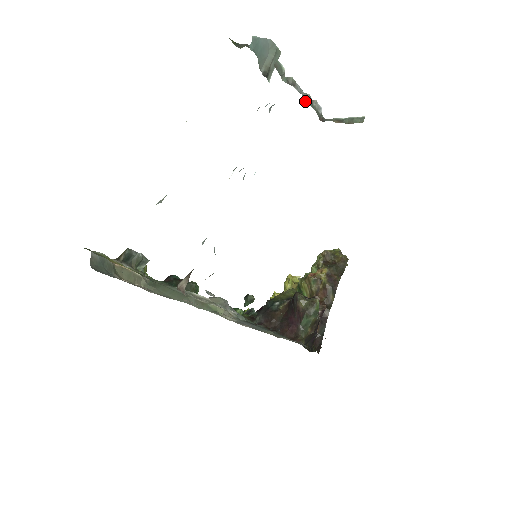
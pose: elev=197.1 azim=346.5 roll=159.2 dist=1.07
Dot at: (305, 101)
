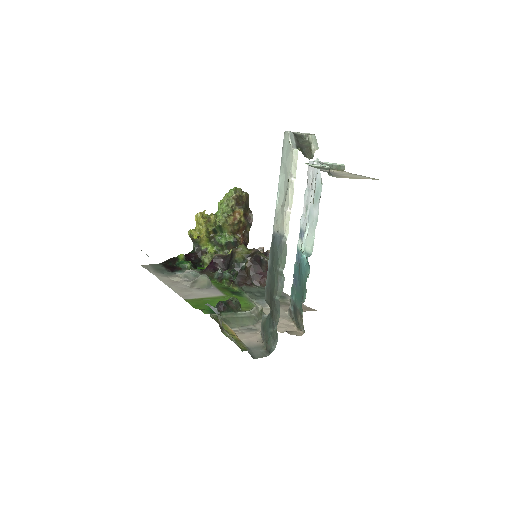
Dot at: (315, 162)
